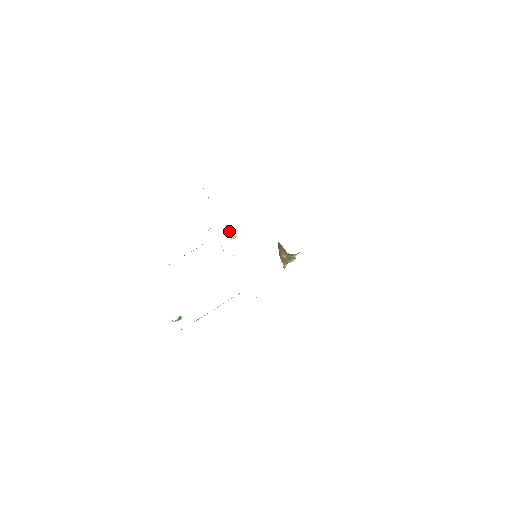
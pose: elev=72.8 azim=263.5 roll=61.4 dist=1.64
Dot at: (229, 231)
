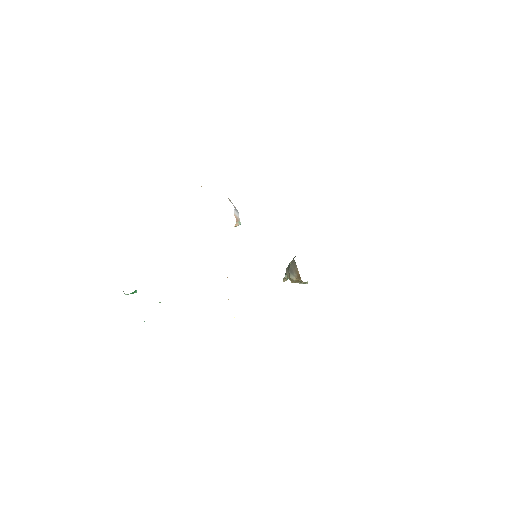
Dot at: (235, 217)
